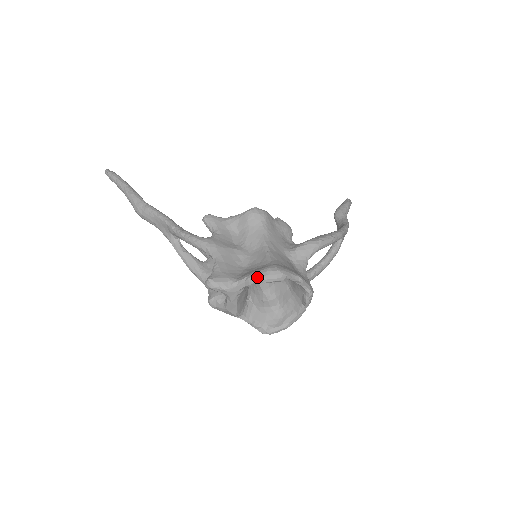
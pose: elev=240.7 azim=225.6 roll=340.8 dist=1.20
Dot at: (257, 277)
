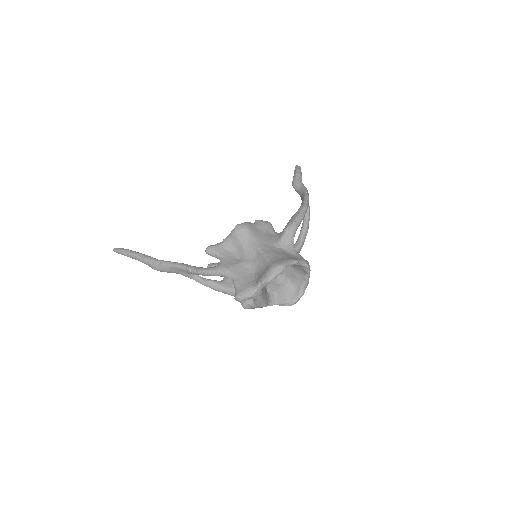
Dot at: (267, 279)
